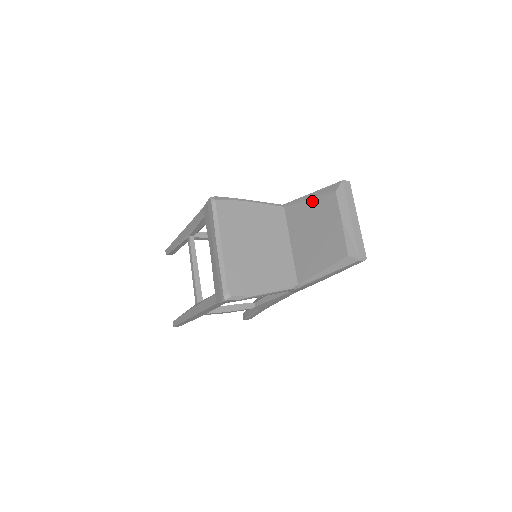
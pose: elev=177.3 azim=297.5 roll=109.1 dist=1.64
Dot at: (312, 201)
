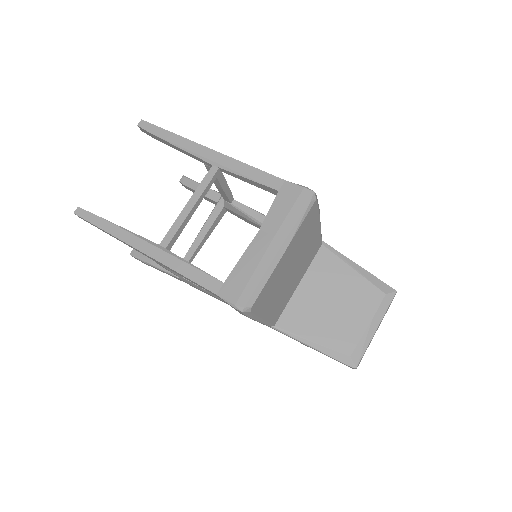
Dot at: (356, 275)
